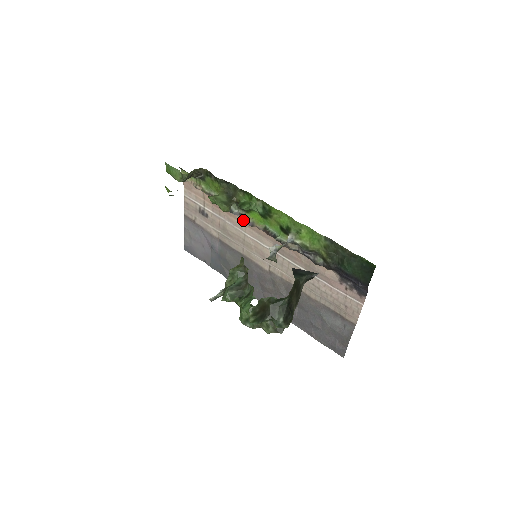
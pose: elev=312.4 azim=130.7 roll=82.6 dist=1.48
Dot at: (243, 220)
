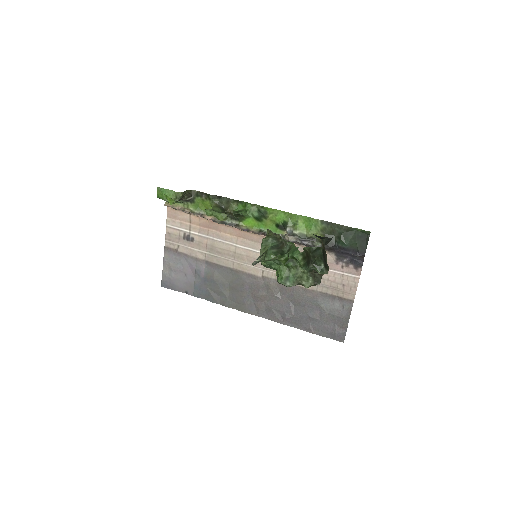
Dot at: (235, 231)
